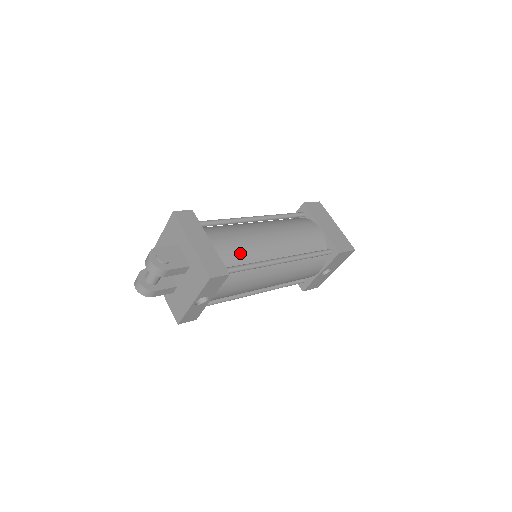
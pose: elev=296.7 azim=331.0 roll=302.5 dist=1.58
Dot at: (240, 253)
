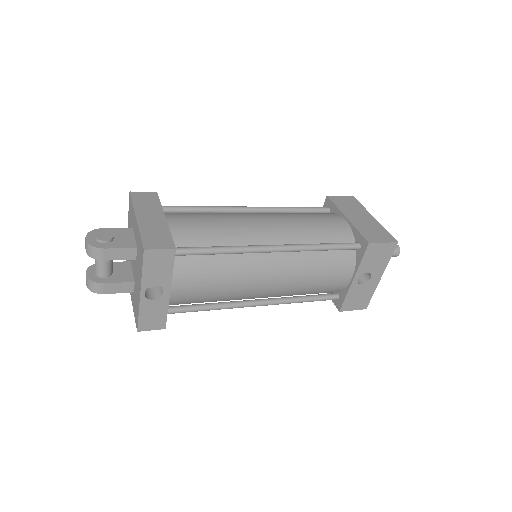
Dot at: (208, 234)
